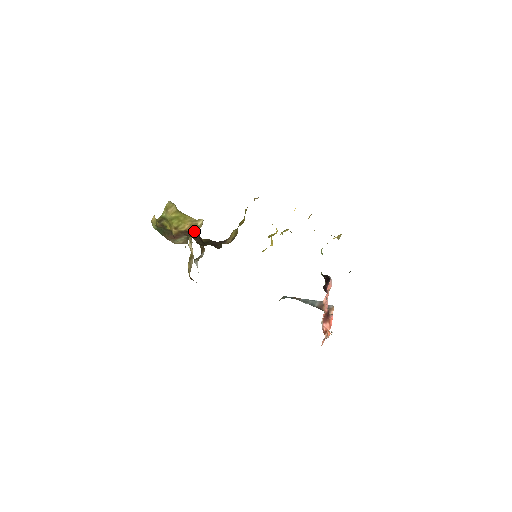
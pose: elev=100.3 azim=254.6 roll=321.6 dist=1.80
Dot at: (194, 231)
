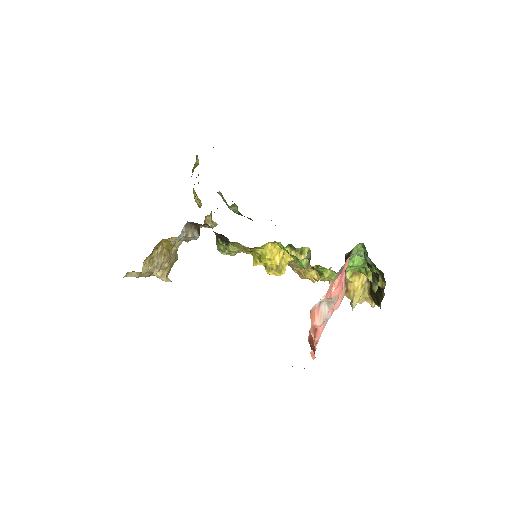
Dot at: occluded
